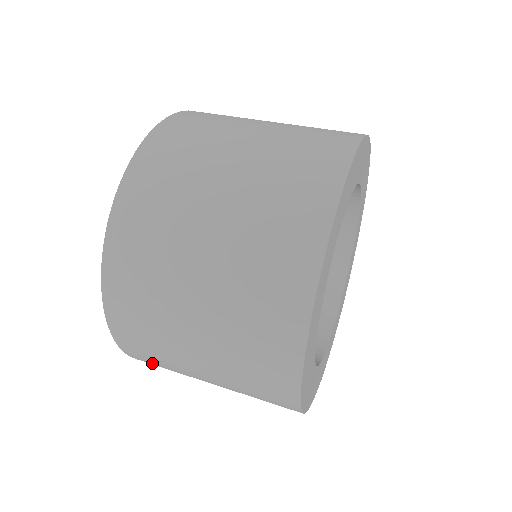
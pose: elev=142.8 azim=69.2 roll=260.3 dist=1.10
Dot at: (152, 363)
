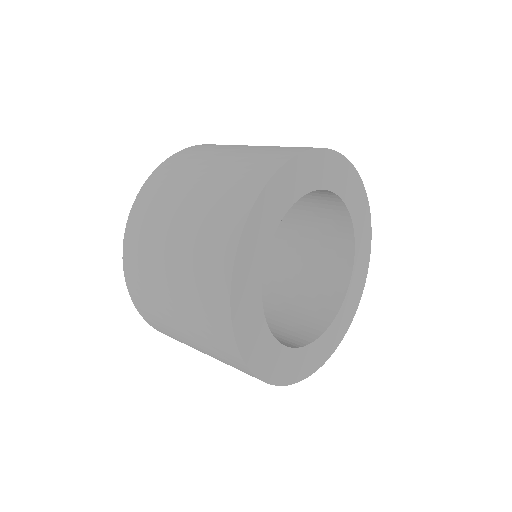
Dot at: (137, 277)
